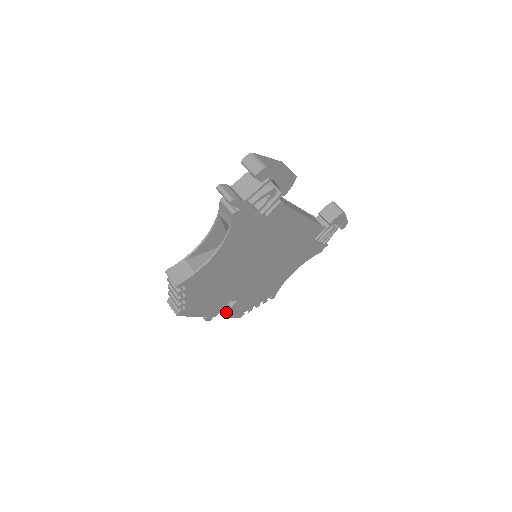
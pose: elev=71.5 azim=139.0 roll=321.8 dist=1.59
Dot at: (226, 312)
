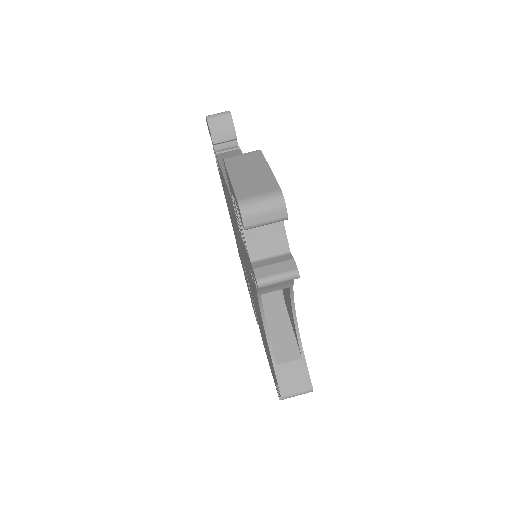
Dot at: occluded
